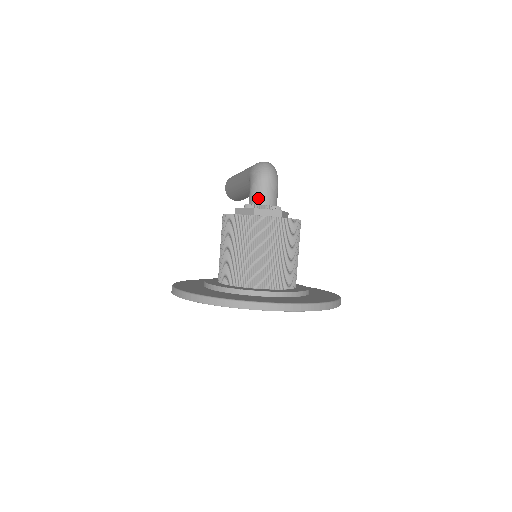
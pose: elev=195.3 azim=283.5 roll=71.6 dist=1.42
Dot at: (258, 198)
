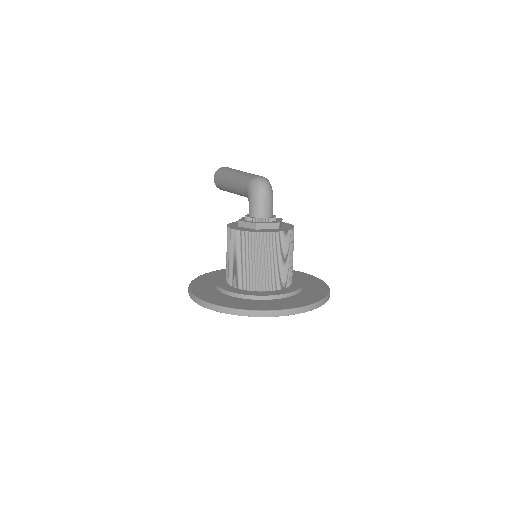
Dot at: (258, 212)
